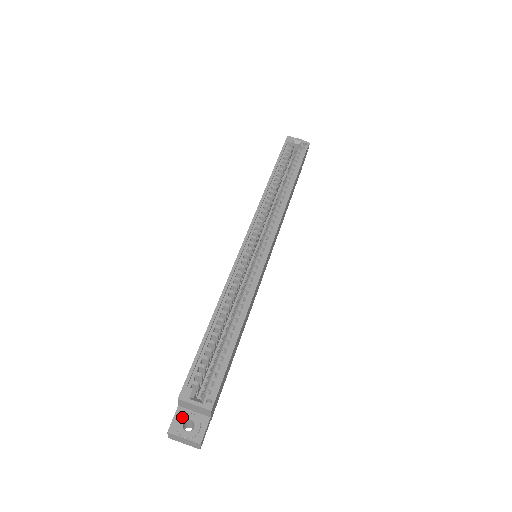
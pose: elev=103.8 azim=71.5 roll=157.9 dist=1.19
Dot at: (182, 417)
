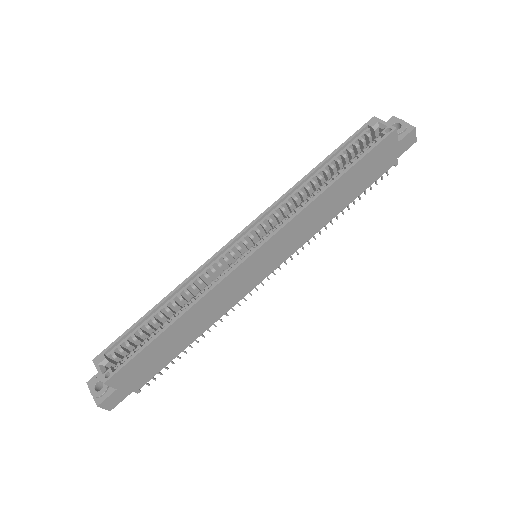
Dot at: occluded
